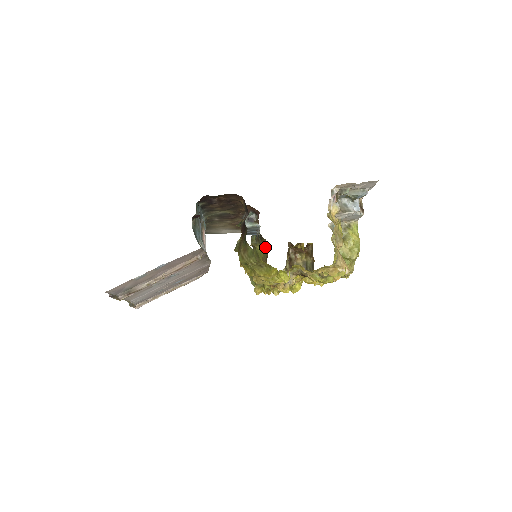
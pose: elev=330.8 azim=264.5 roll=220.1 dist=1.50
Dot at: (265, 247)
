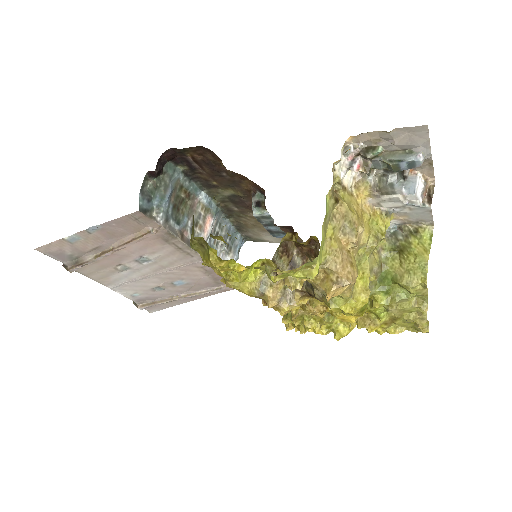
Dot at: occluded
